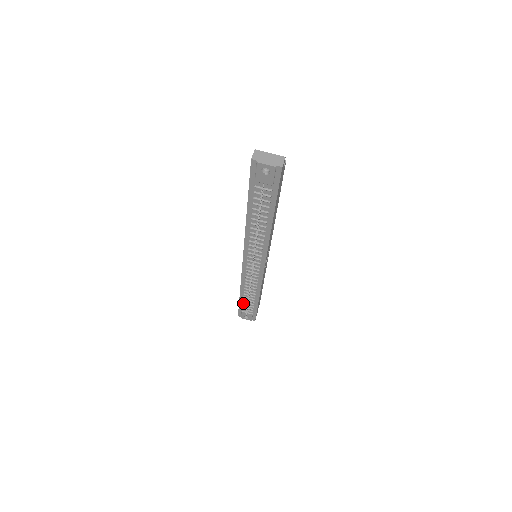
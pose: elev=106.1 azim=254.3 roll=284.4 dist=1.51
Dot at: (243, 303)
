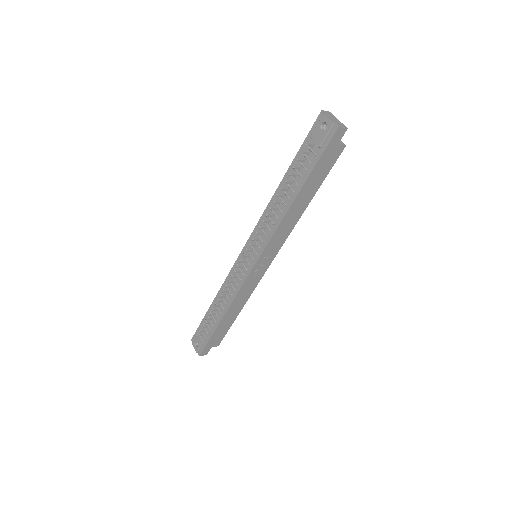
Dot at: occluded
